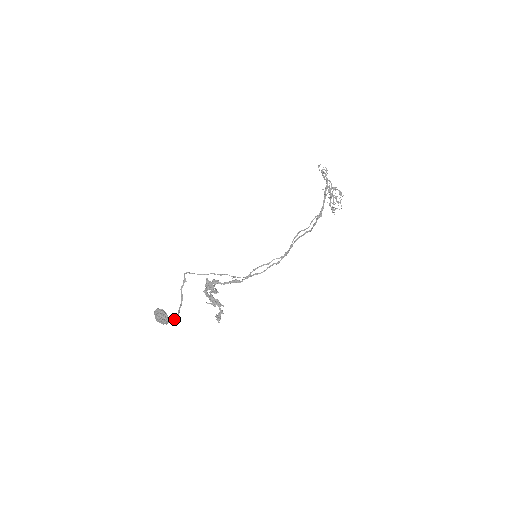
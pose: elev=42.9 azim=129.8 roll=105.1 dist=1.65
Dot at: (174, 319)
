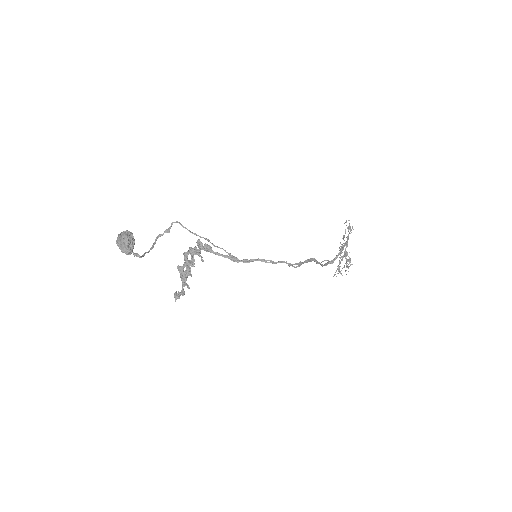
Dot at: (138, 255)
